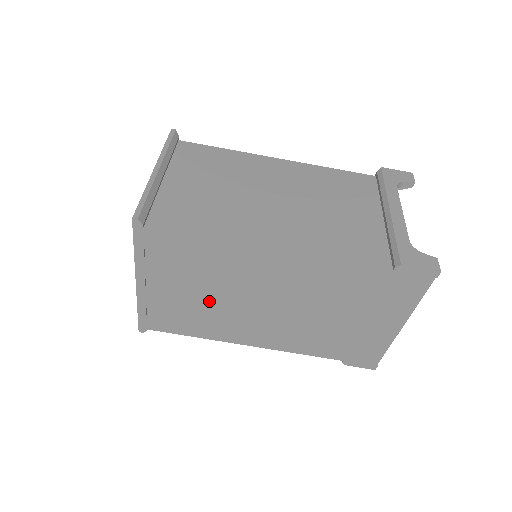
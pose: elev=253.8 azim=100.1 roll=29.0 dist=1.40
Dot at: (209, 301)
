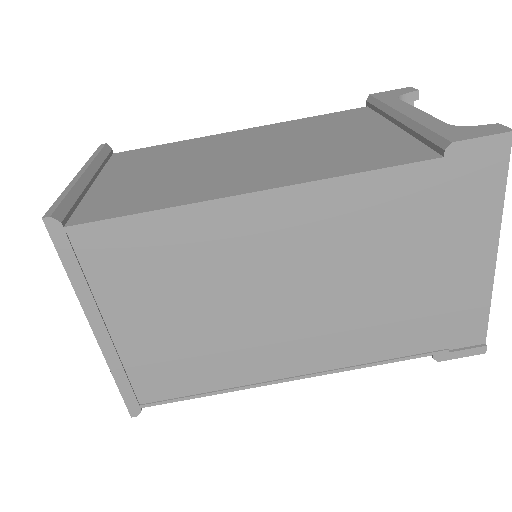
Dot at: (205, 324)
